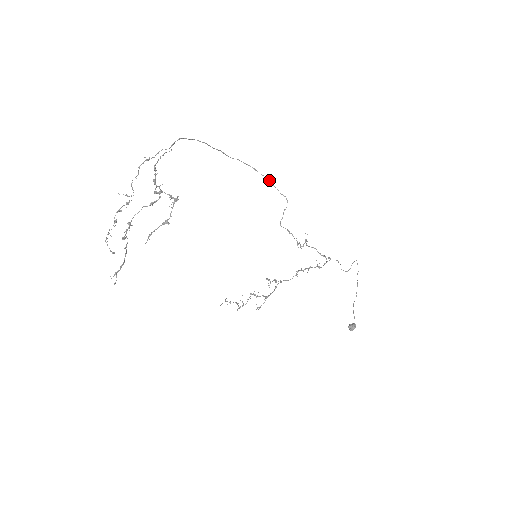
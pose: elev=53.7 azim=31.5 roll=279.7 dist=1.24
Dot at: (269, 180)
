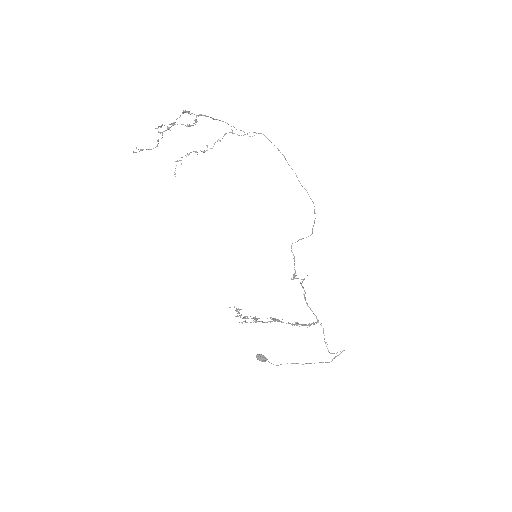
Dot at: occluded
